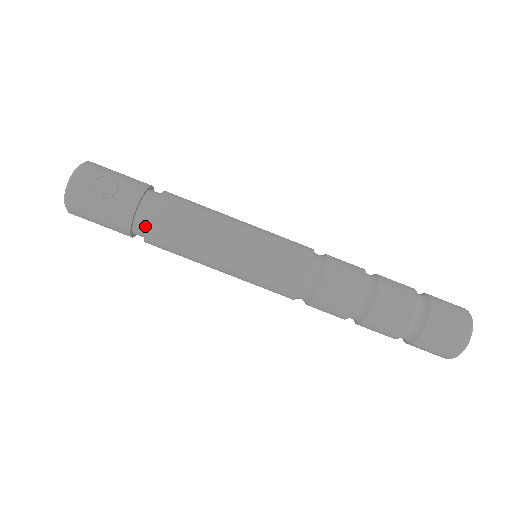
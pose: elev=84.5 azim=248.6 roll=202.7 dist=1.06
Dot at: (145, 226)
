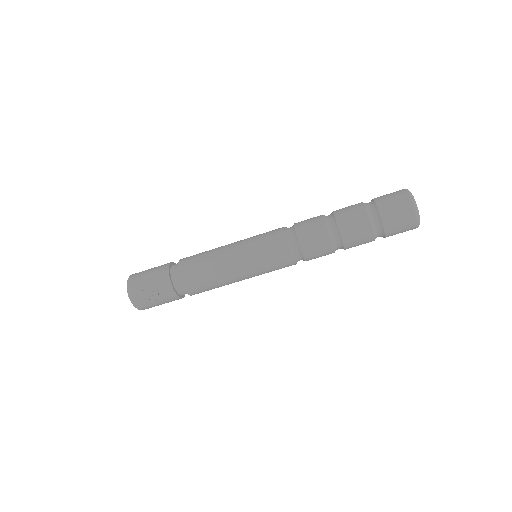
Dot at: (187, 292)
